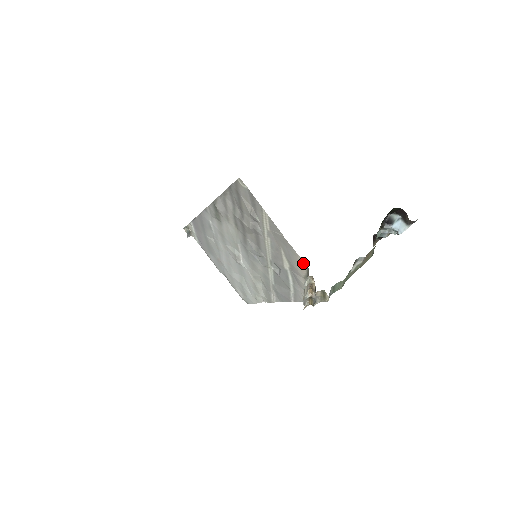
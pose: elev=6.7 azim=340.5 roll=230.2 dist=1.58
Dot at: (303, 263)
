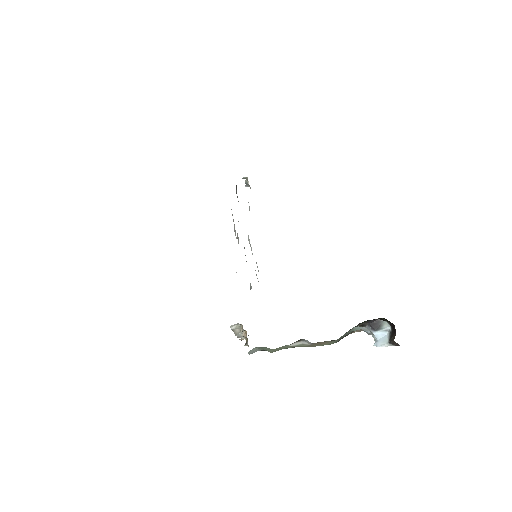
Dot at: occluded
